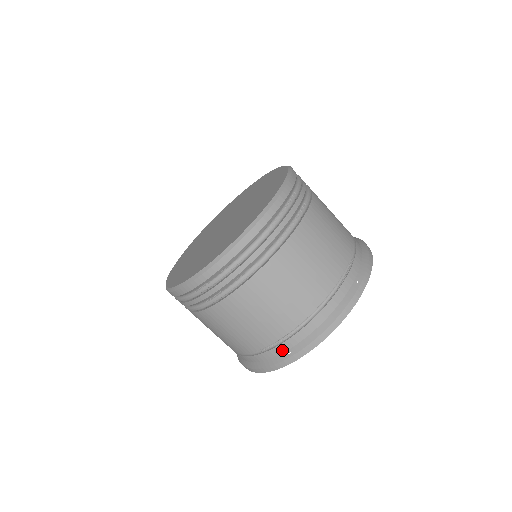
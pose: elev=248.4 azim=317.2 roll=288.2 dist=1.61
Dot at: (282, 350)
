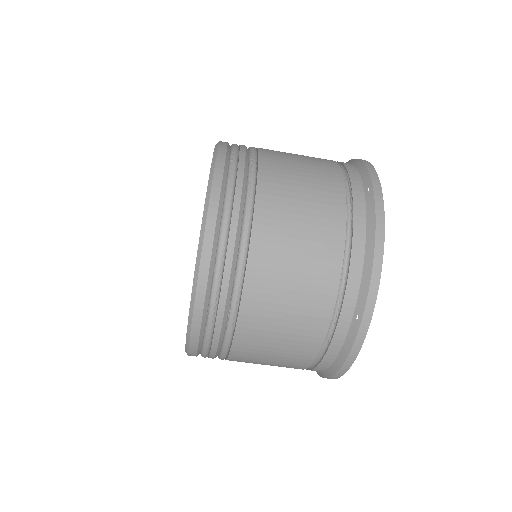
Dot at: (347, 321)
